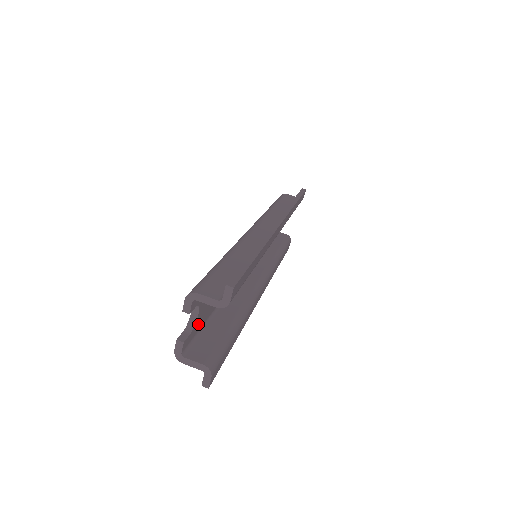
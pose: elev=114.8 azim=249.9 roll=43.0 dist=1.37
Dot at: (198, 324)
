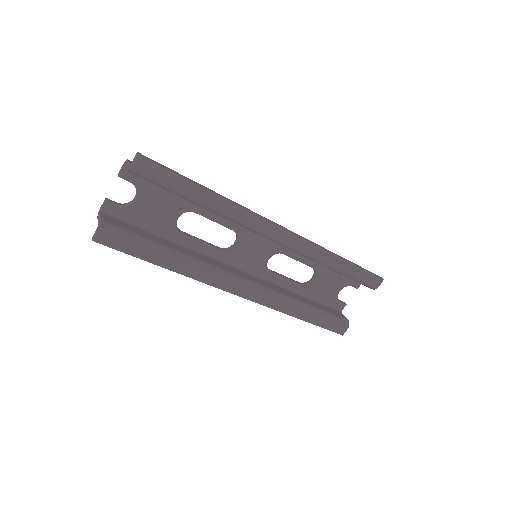
Dot at: (136, 214)
